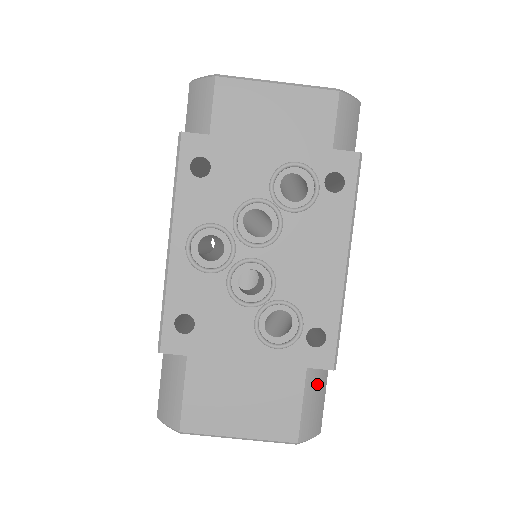
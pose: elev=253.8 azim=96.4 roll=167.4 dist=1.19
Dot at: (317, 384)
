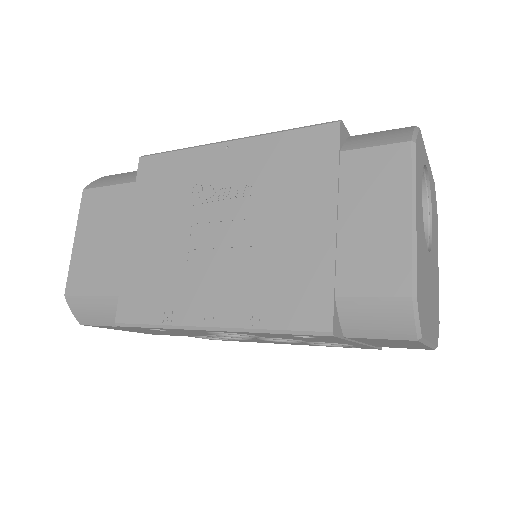
Dot at: occluded
